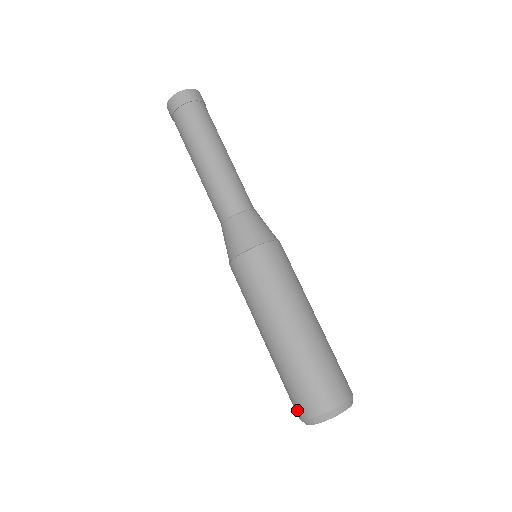
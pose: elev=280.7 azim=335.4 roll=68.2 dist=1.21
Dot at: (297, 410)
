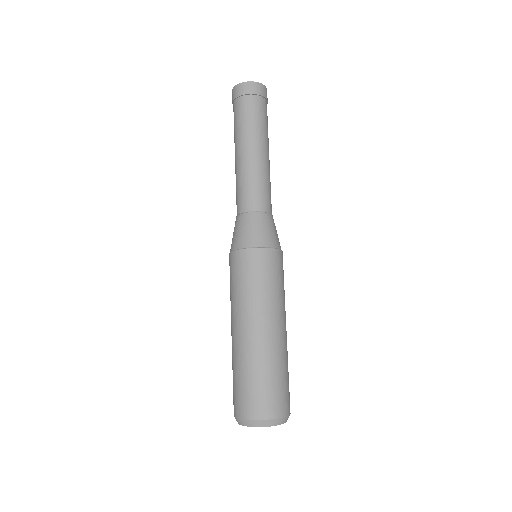
Dot at: occluded
